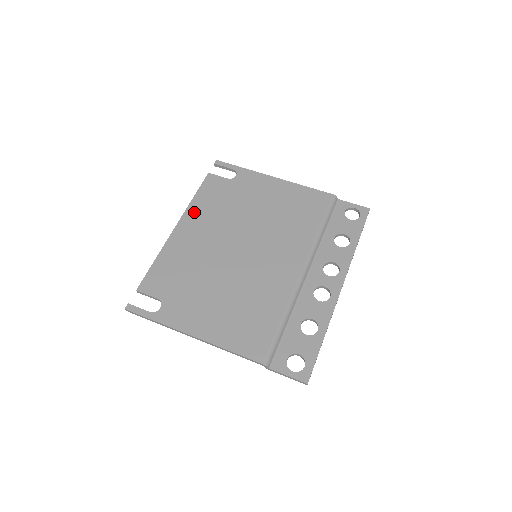
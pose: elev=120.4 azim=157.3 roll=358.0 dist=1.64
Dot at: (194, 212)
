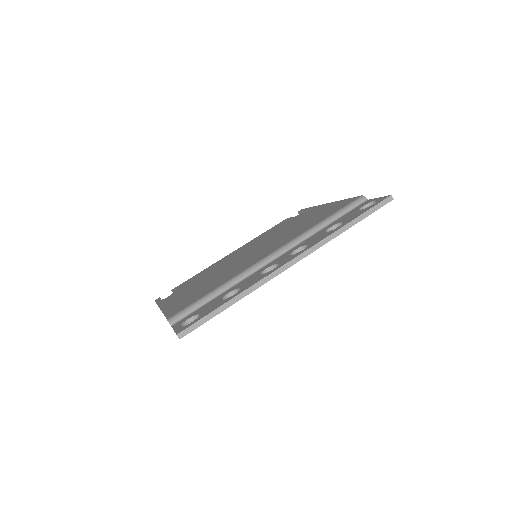
Dot at: (251, 241)
